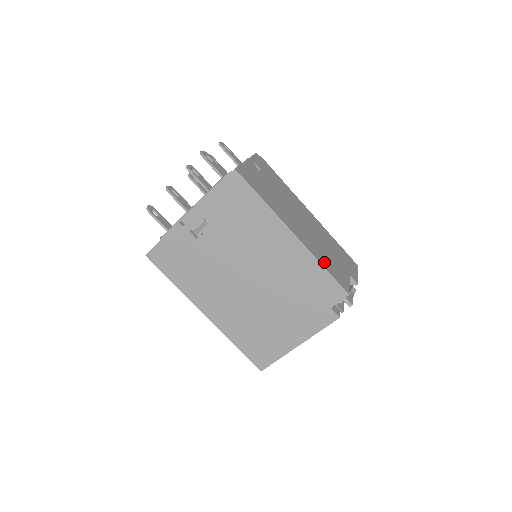
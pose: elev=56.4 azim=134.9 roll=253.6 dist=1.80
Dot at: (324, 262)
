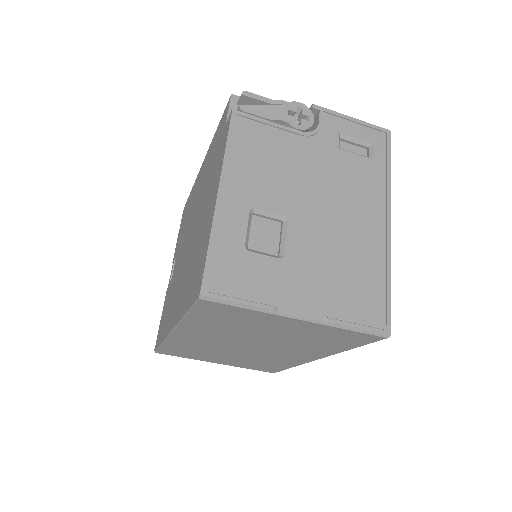
Dot at: occluded
